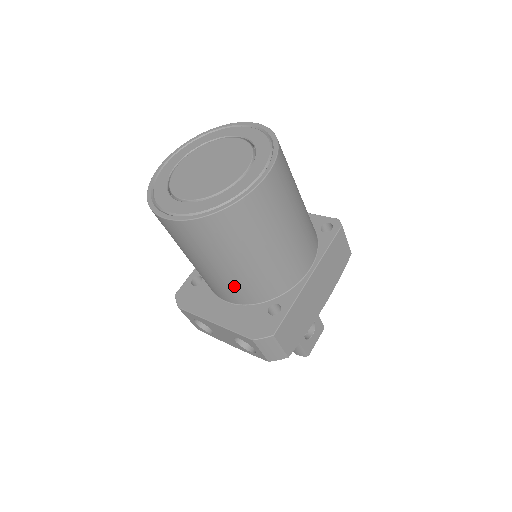
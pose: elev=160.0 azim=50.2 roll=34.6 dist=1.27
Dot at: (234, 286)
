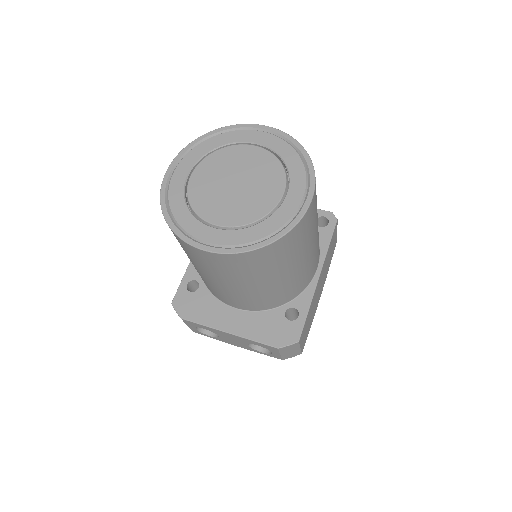
Dot at: (255, 299)
